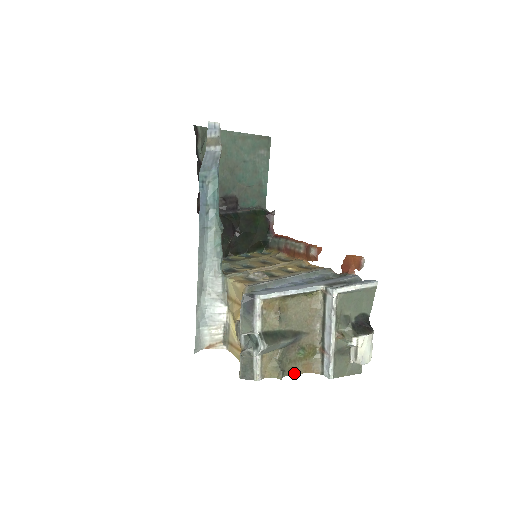
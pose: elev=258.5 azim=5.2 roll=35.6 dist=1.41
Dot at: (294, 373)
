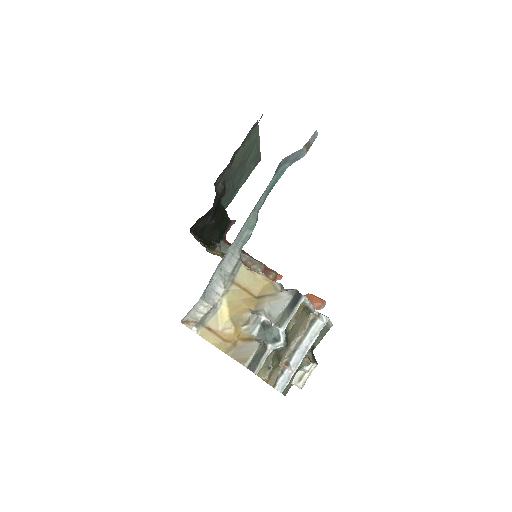
Dot at: occluded
